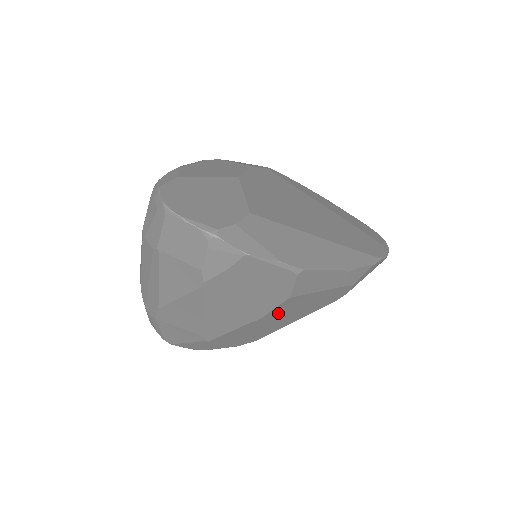
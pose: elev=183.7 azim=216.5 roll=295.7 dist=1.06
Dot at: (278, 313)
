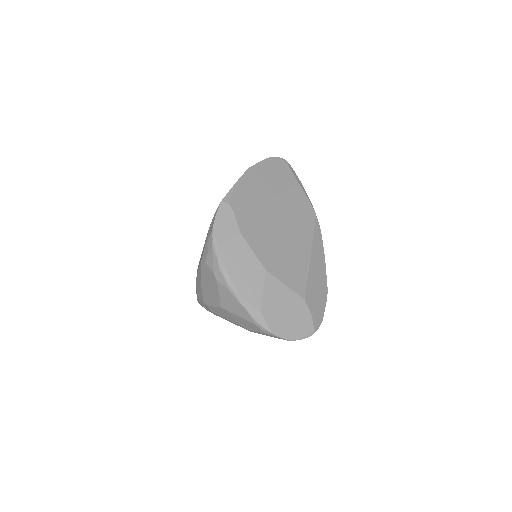
Dot at: occluded
